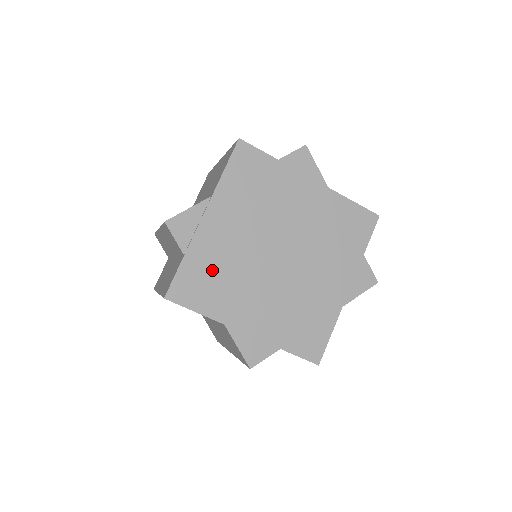
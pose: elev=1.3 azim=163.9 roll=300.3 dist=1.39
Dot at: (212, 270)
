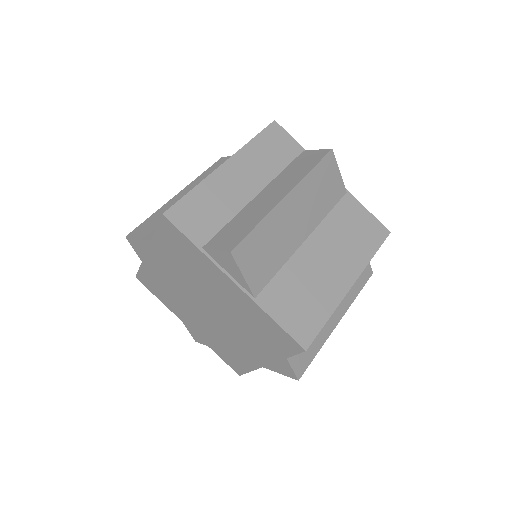
Dot at: (160, 284)
